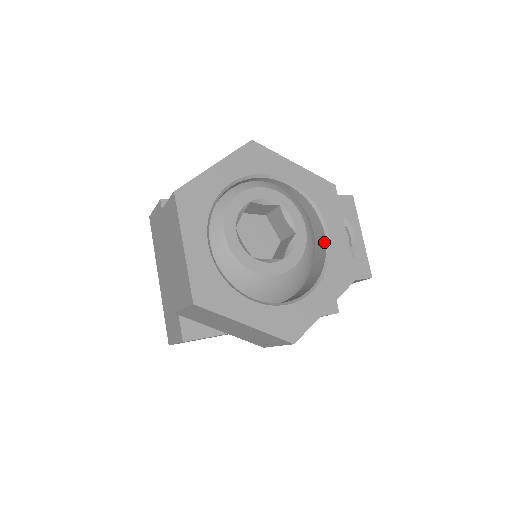
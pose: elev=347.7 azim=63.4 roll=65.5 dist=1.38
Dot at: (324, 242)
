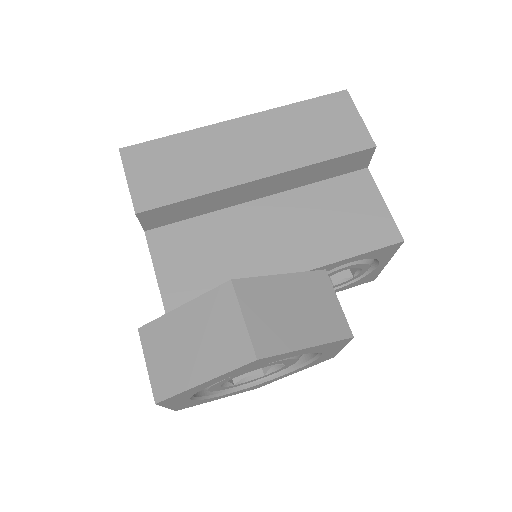
Dot at: (315, 353)
